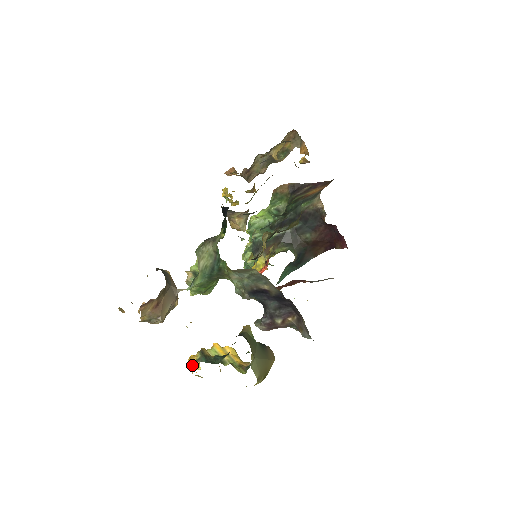
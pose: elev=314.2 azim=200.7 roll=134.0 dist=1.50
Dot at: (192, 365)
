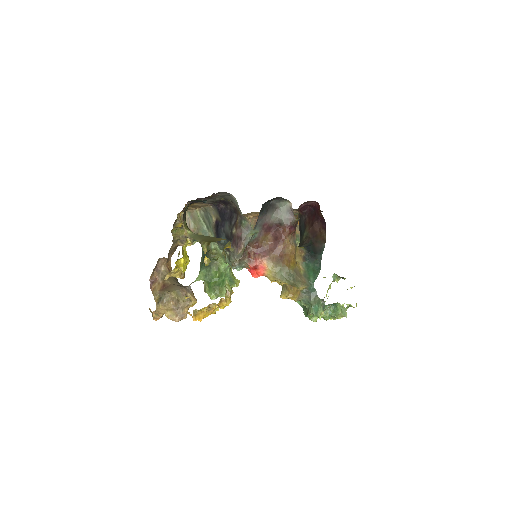
Dot at: occluded
